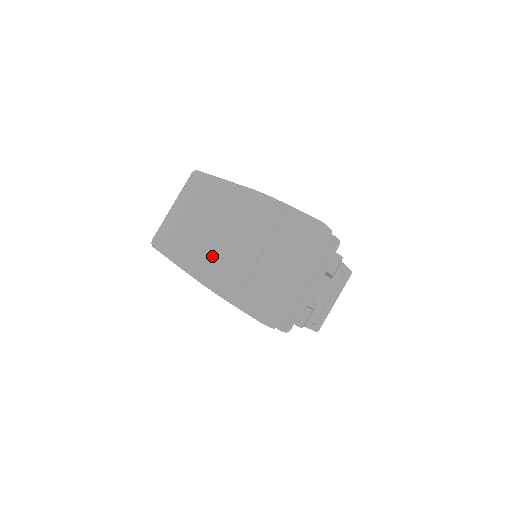
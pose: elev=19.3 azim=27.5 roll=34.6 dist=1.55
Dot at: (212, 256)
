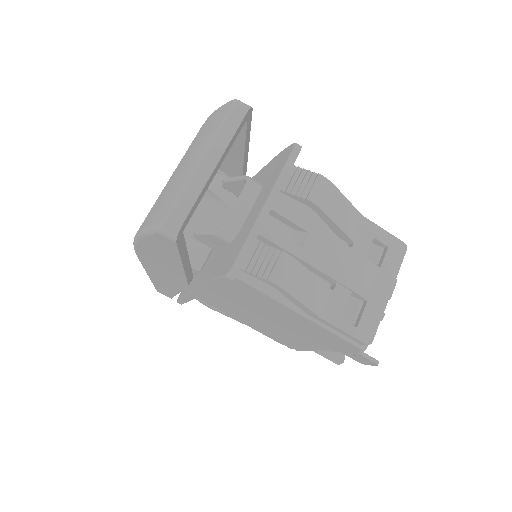
Dot at: occluded
